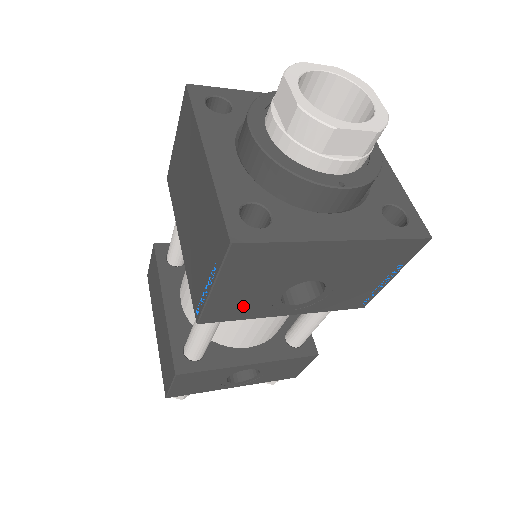
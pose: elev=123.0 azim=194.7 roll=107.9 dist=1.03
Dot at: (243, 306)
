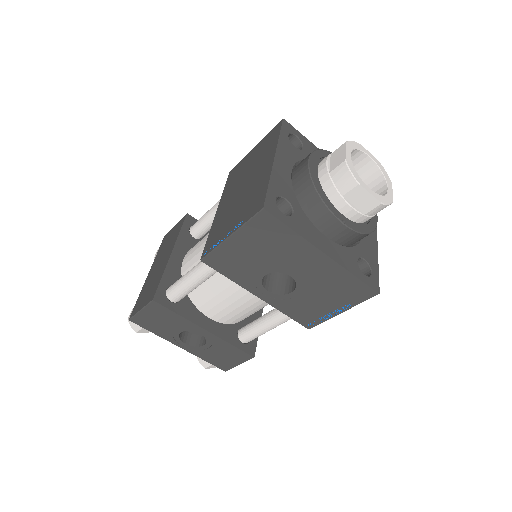
Dot at: (237, 266)
